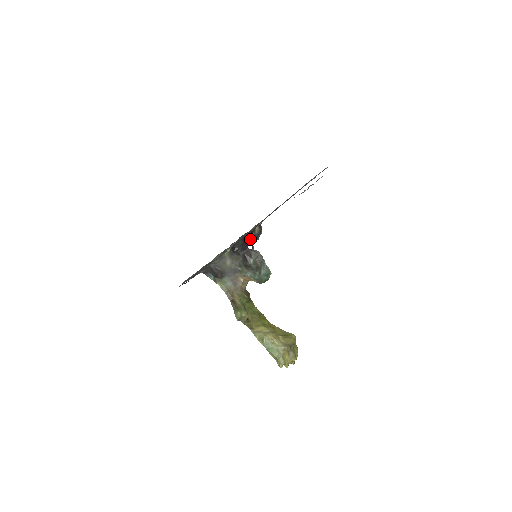
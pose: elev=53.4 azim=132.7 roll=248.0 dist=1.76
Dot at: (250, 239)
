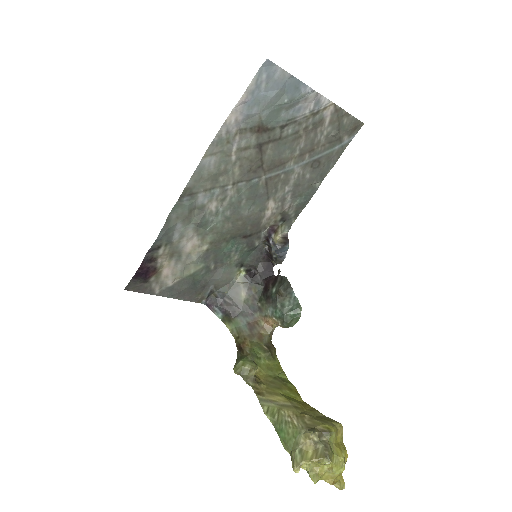
Dot at: (273, 258)
